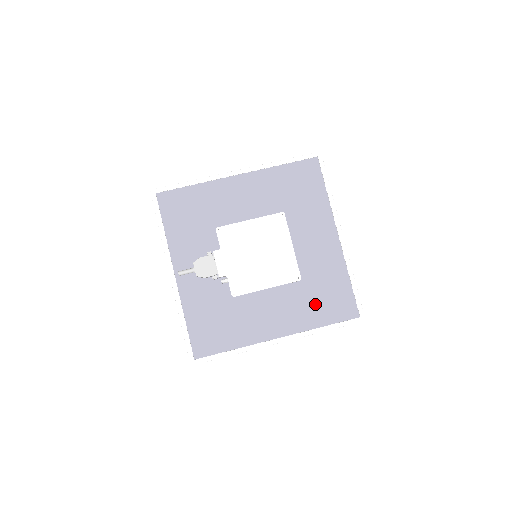
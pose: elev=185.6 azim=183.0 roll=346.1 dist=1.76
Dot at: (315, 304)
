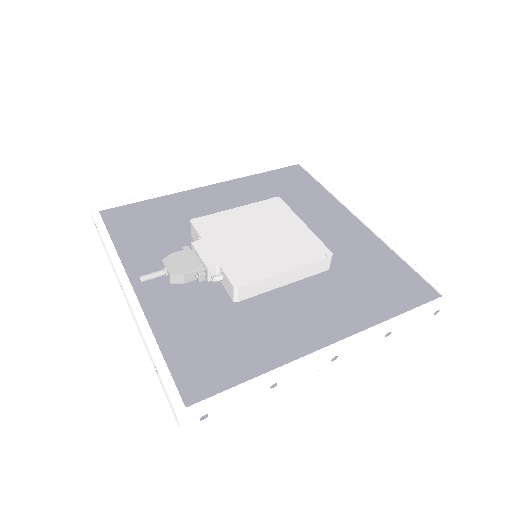
Dot at: (367, 292)
